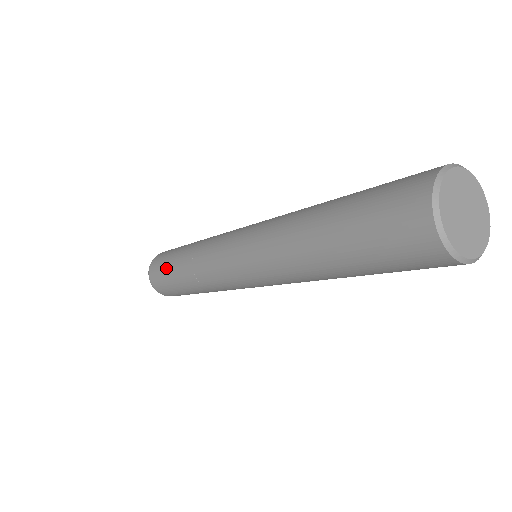
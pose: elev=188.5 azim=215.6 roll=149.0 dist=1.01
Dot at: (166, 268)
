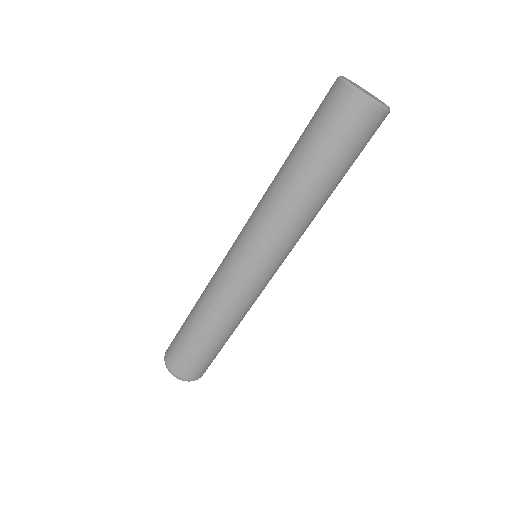
Dot at: (182, 335)
